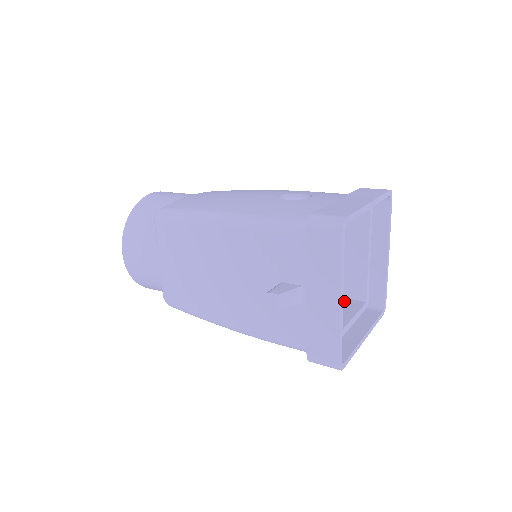
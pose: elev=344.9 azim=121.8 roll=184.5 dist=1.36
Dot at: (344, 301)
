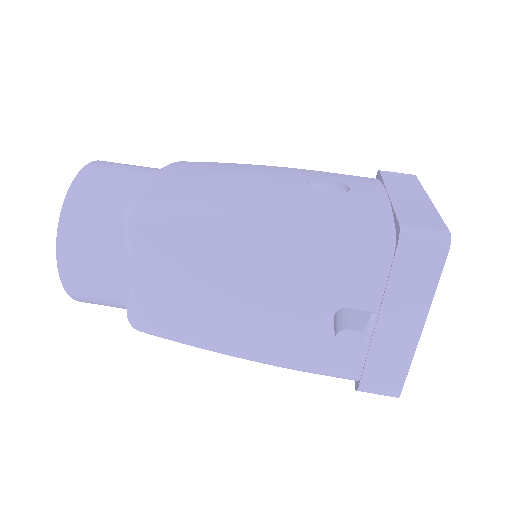
Dot at: occluded
